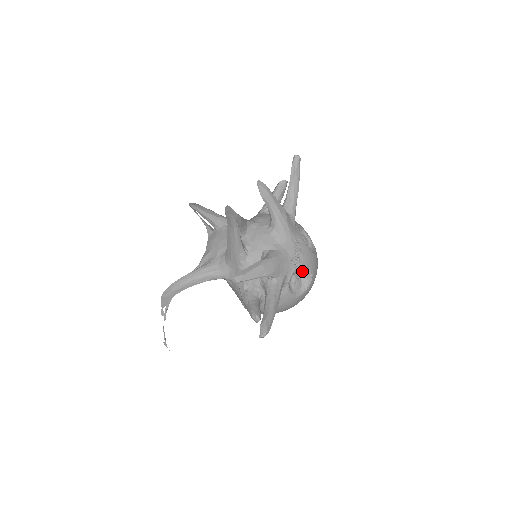
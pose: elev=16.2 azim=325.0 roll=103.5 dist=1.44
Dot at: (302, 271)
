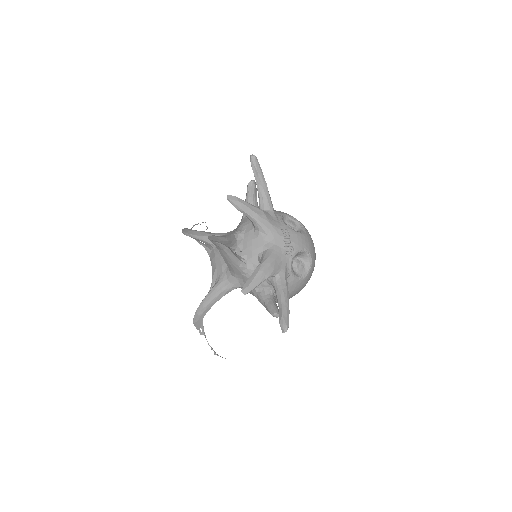
Dot at: (299, 254)
